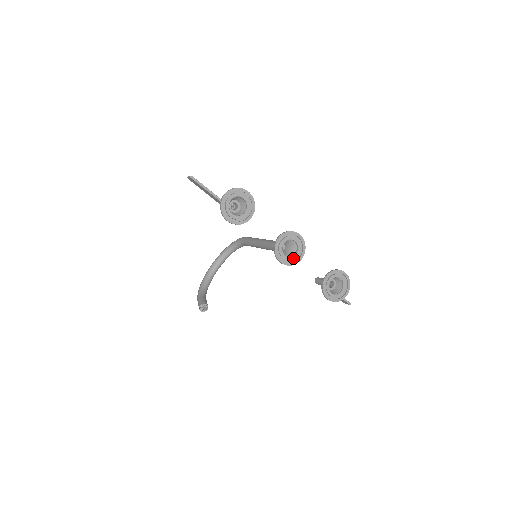
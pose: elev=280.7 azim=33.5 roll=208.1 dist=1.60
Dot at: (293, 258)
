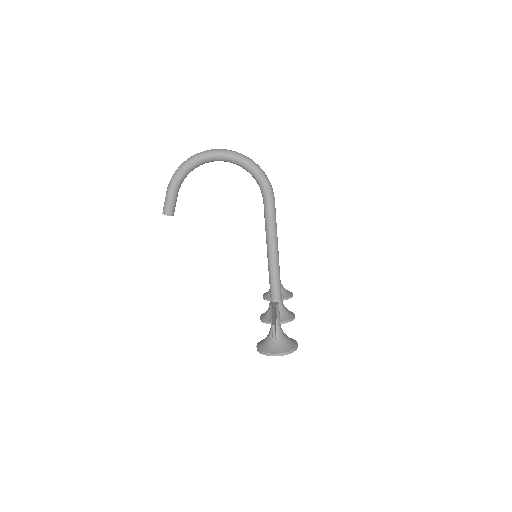
Dot at: occluded
